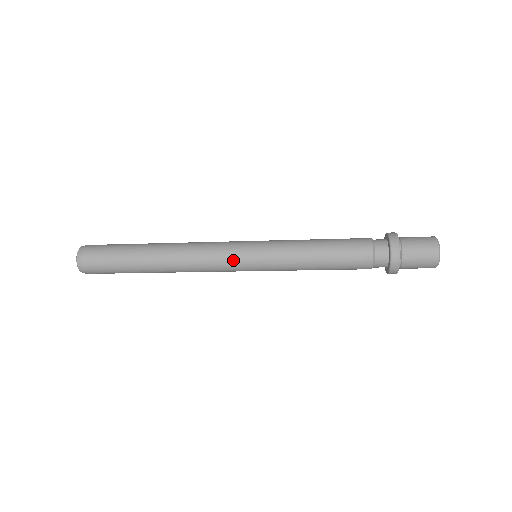
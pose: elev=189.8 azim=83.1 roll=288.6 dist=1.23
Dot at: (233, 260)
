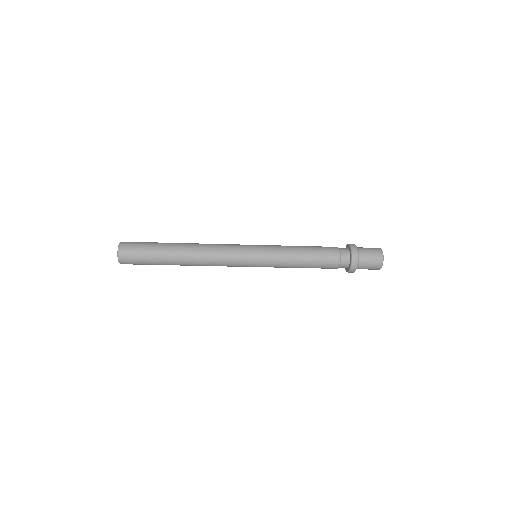
Dot at: (241, 259)
